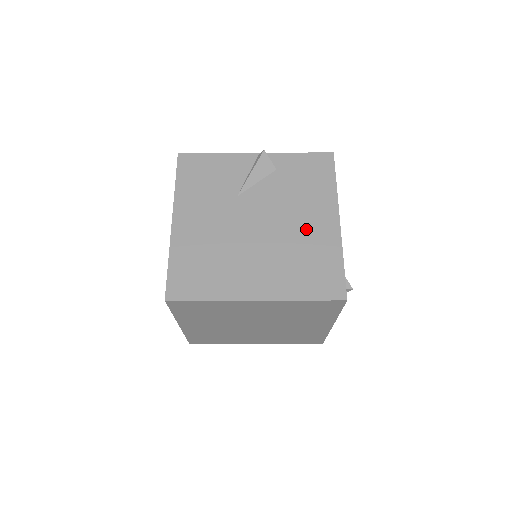
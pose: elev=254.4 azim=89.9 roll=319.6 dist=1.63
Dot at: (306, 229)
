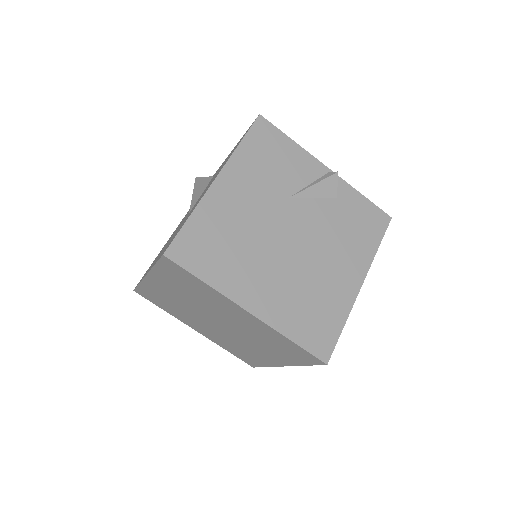
Dot at: (330, 273)
